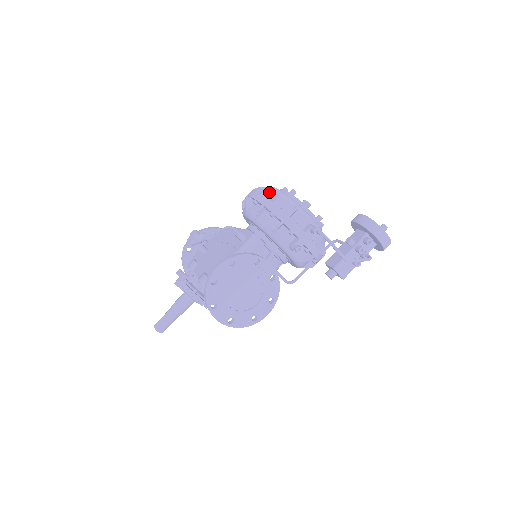
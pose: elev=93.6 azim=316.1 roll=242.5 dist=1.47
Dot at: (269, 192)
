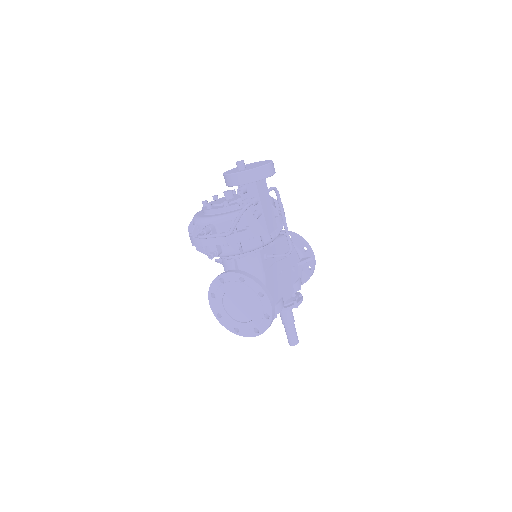
Dot at: occluded
